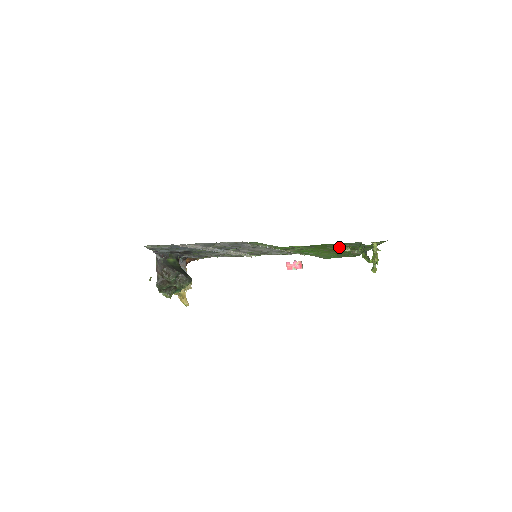
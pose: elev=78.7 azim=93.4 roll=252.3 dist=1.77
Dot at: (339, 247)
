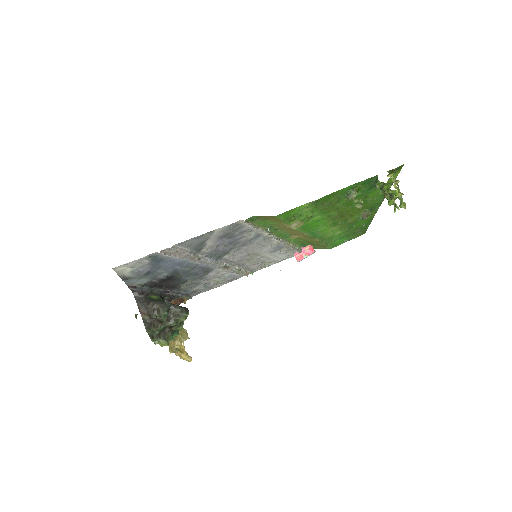
Dot at: (353, 192)
